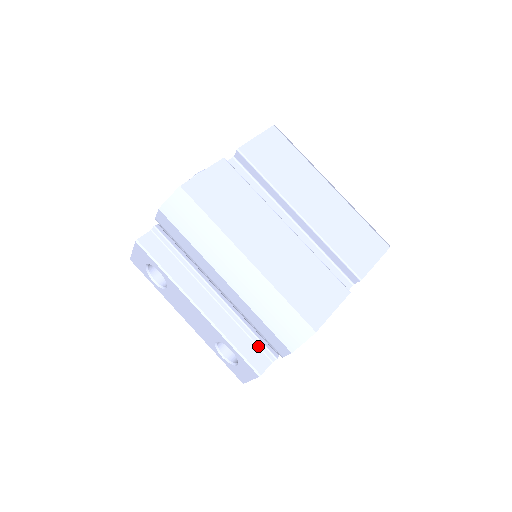
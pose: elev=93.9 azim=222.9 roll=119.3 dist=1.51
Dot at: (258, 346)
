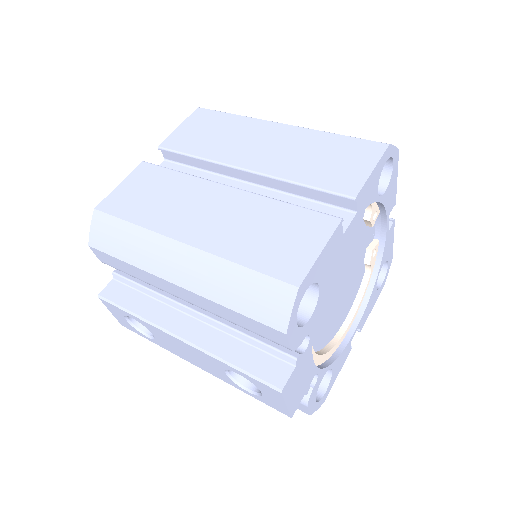
Dot at: (268, 353)
